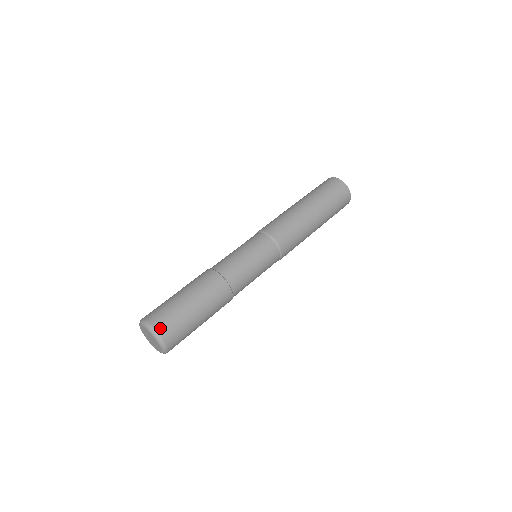
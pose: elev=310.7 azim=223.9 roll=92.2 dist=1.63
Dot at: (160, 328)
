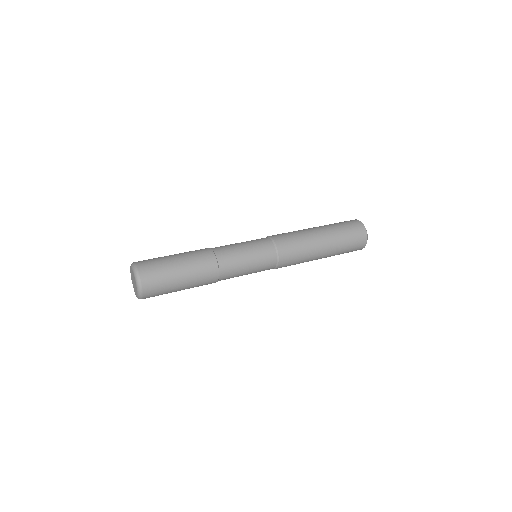
Dot at: (141, 266)
